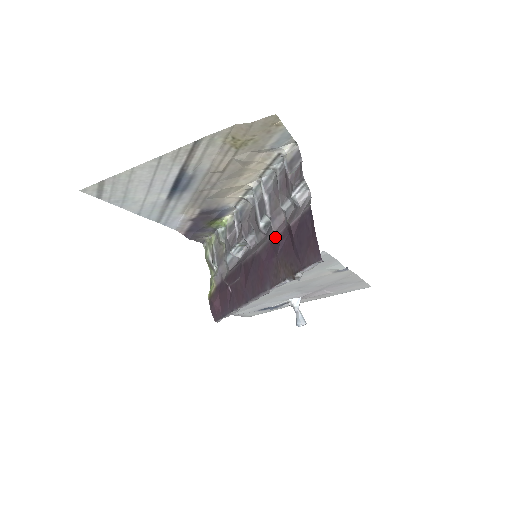
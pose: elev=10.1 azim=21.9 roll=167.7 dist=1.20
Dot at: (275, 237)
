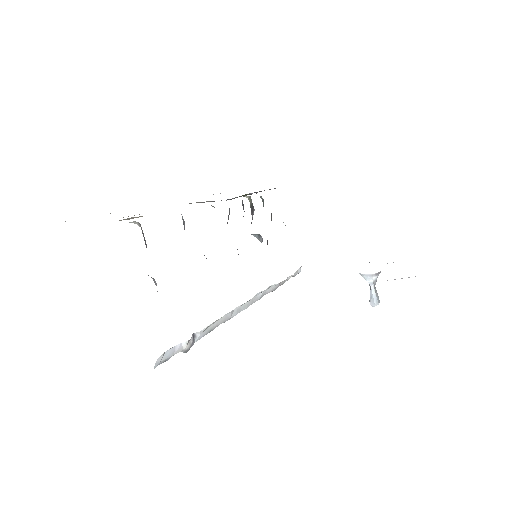
Dot at: occluded
